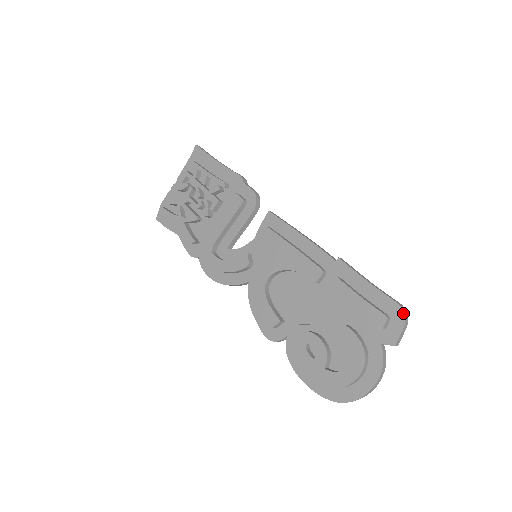
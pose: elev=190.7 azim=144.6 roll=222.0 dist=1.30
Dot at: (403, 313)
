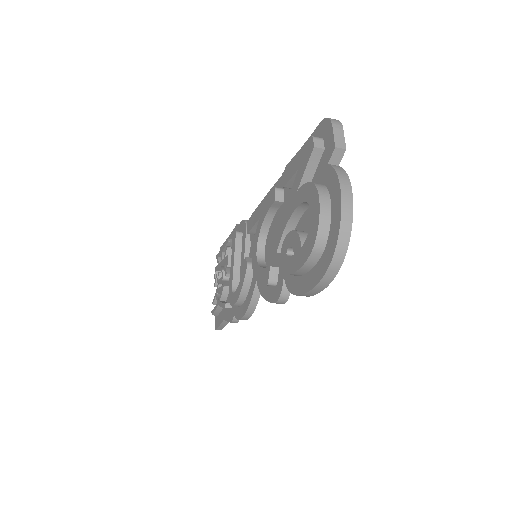
Dot at: (326, 119)
